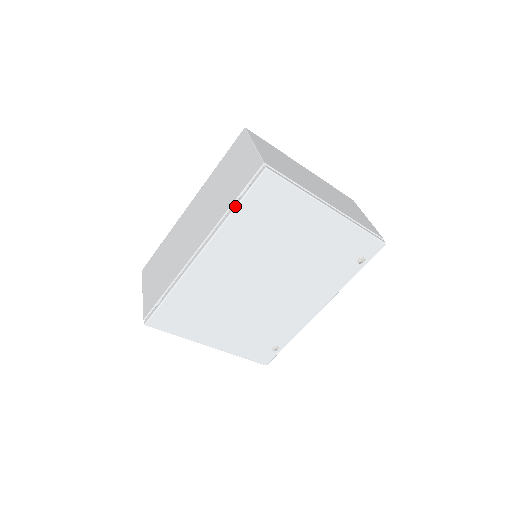
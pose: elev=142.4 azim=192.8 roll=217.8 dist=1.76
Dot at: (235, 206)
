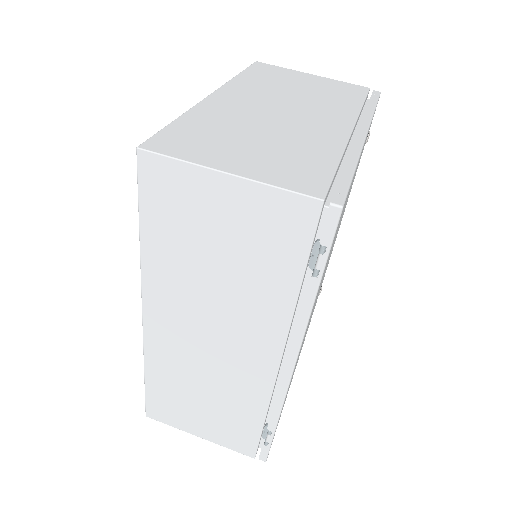
Dot at: (316, 290)
